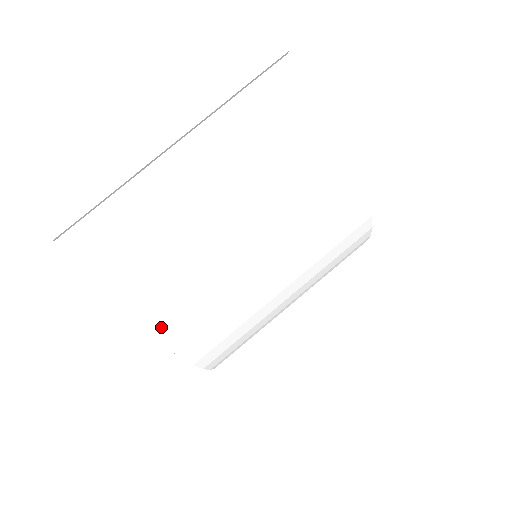
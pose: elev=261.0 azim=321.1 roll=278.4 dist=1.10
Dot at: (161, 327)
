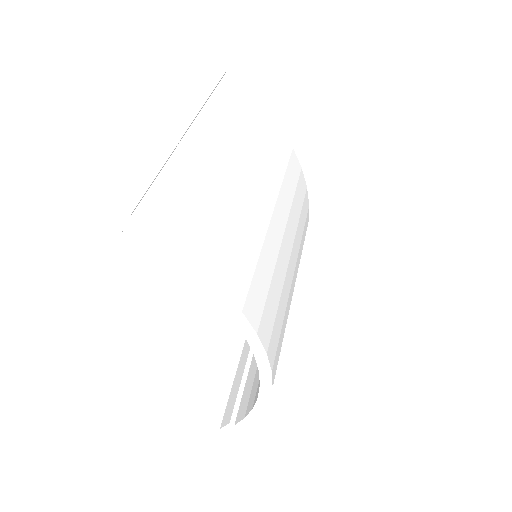
Dot at: (249, 305)
